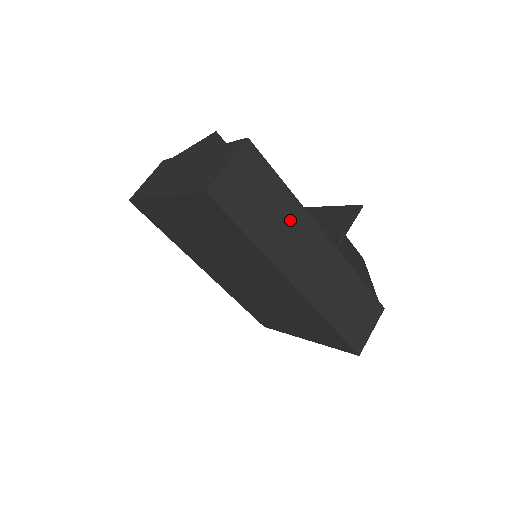
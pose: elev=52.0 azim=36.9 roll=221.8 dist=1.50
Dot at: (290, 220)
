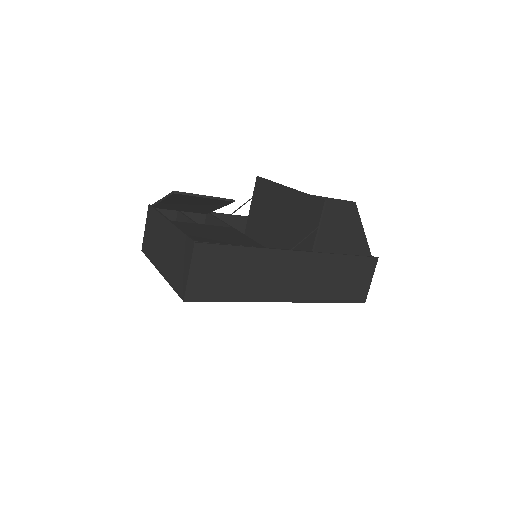
Dot at: (261, 266)
